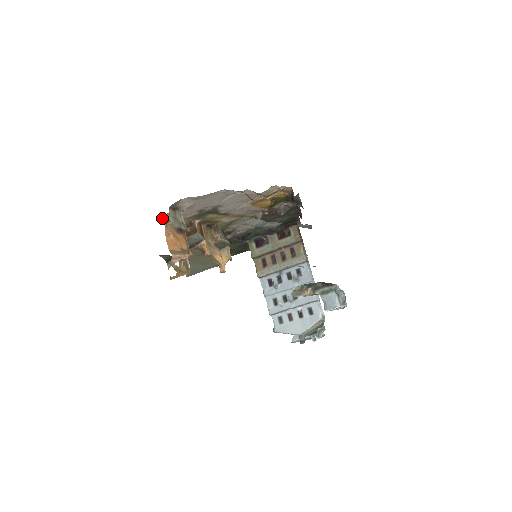
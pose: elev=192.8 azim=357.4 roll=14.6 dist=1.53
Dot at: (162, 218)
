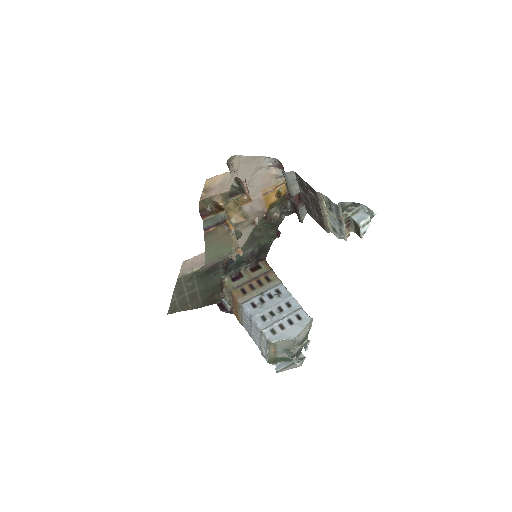
Dot at: (206, 184)
